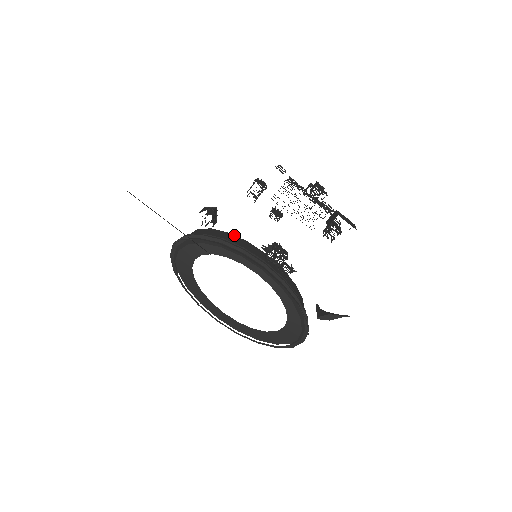
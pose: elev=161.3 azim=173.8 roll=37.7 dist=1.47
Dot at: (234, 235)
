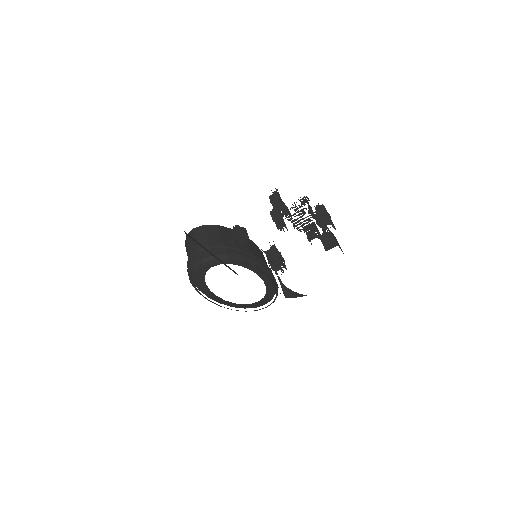
Dot at: occluded
